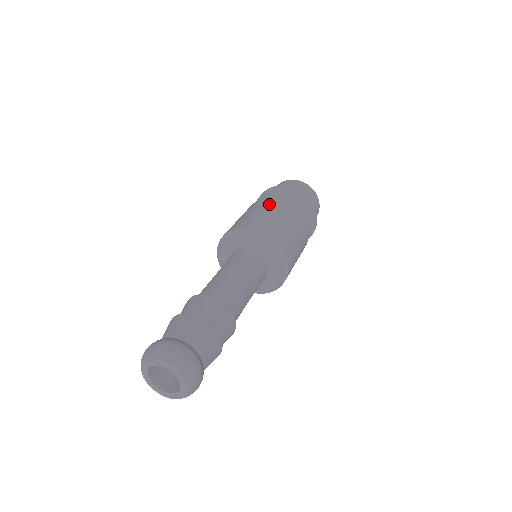
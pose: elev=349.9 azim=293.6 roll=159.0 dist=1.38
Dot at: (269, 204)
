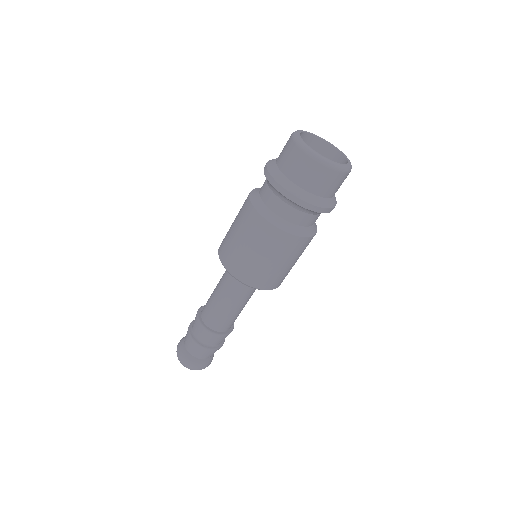
Dot at: (249, 227)
